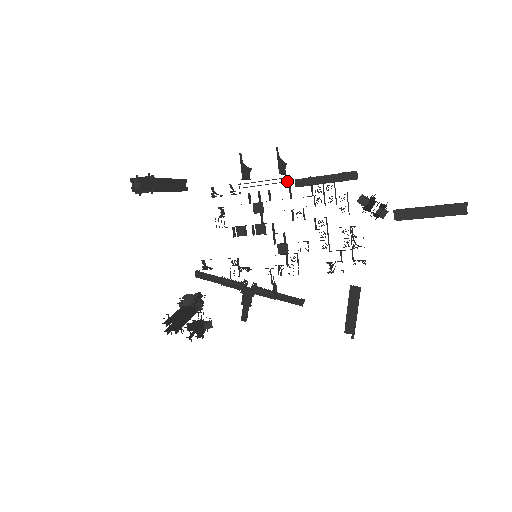
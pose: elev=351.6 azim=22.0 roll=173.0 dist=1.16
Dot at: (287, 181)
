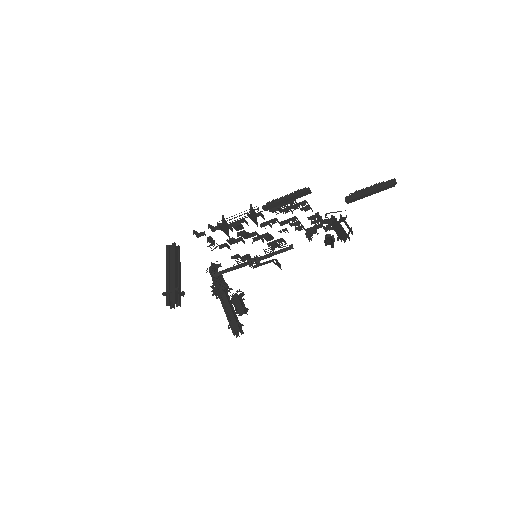
Dot at: occluded
